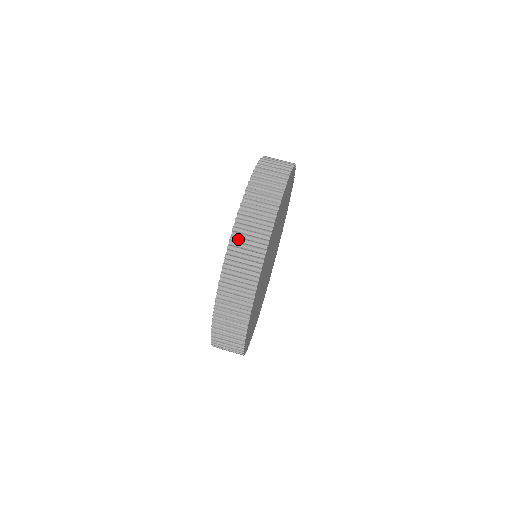
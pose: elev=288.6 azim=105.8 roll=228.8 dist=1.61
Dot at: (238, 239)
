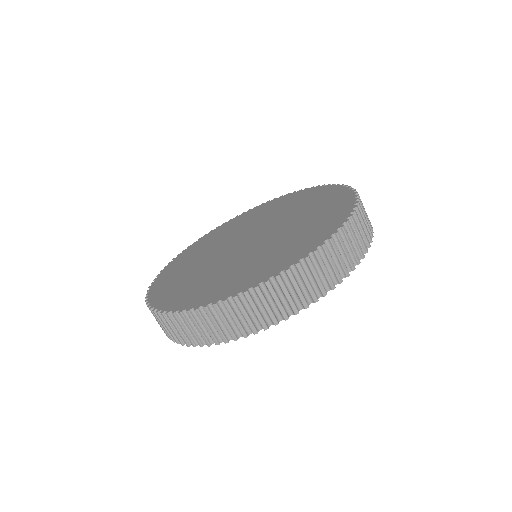
Dot at: (178, 321)
